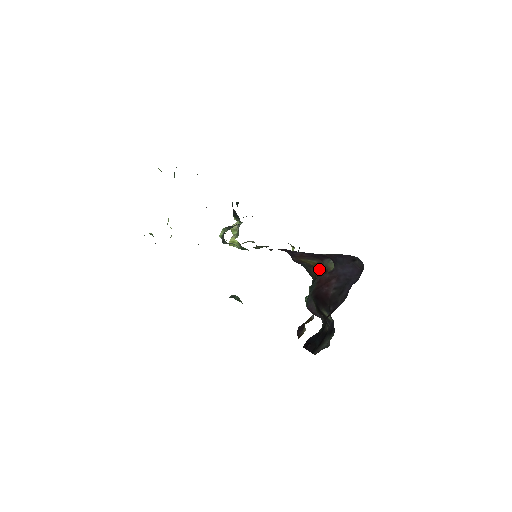
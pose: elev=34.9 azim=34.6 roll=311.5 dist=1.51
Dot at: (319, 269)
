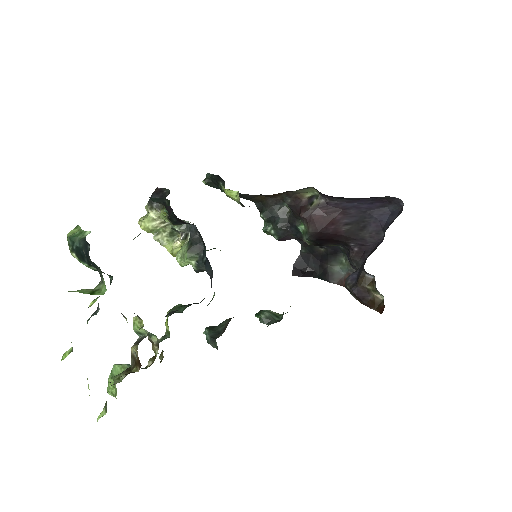
Dot at: (274, 195)
